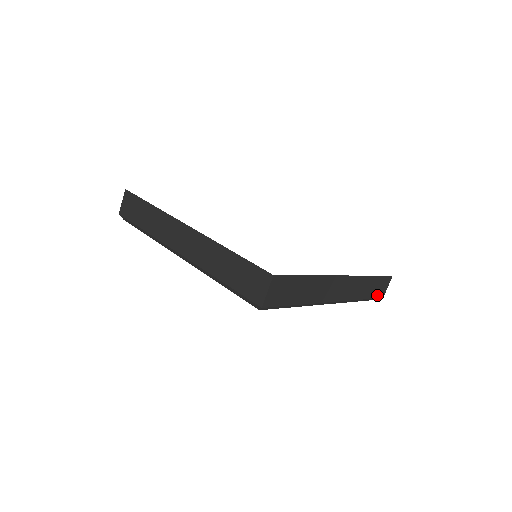
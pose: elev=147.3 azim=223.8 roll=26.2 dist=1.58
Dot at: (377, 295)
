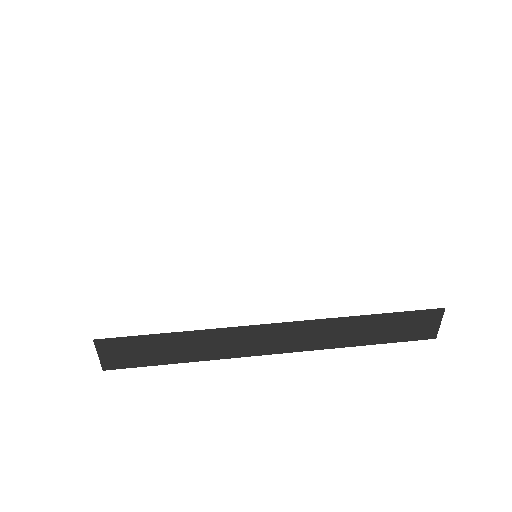
Dot at: occluded
